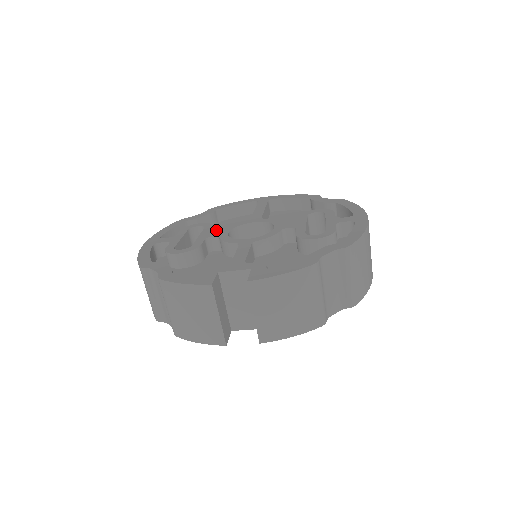
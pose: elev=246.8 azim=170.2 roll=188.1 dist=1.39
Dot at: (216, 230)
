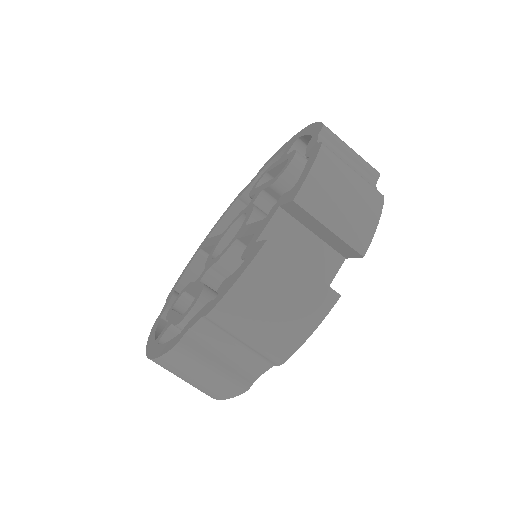
Dot at: occluded
